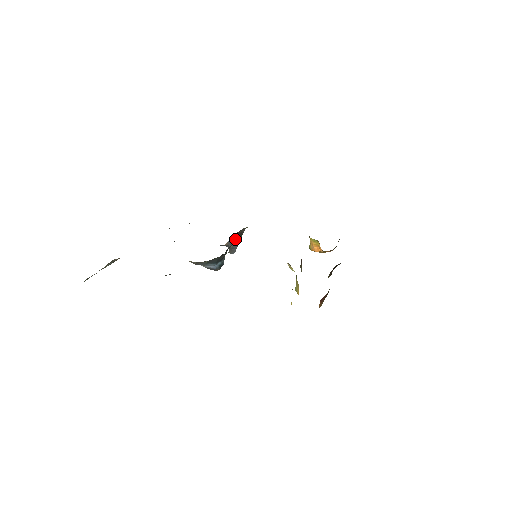
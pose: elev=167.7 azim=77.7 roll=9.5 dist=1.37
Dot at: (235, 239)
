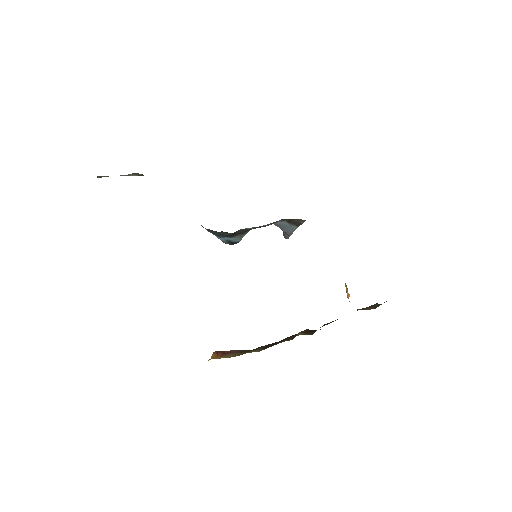
Dot at: (287, 225)
